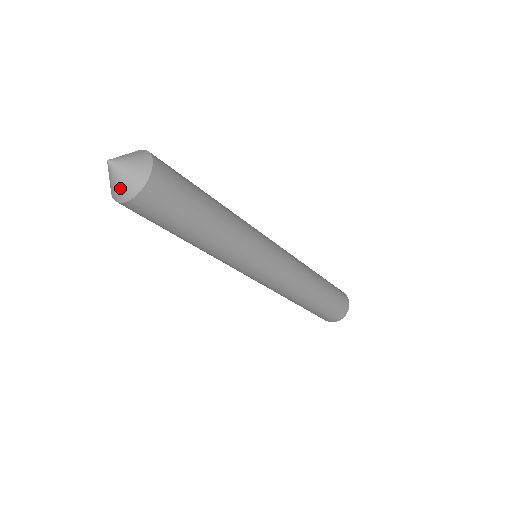
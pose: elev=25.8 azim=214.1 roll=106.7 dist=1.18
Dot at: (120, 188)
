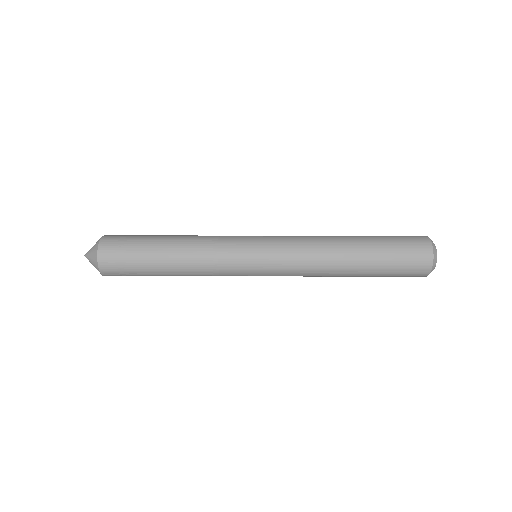
Dot at: occluded
